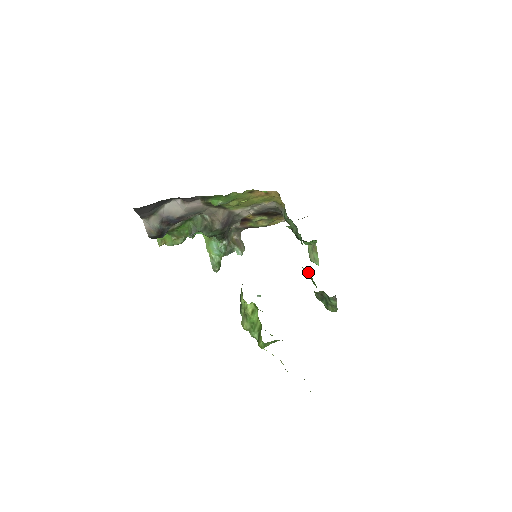
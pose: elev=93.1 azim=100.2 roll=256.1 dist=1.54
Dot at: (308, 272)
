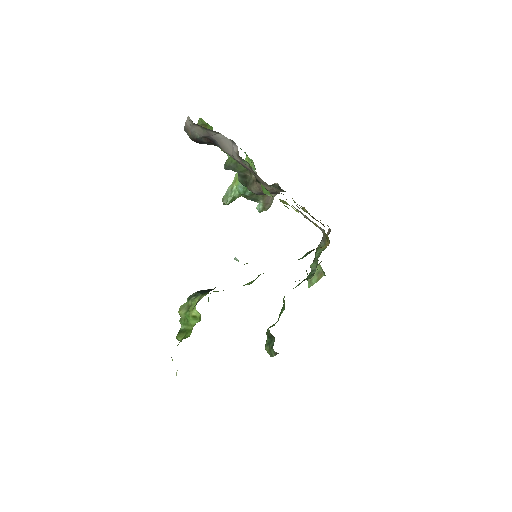
Dot at: occluded
